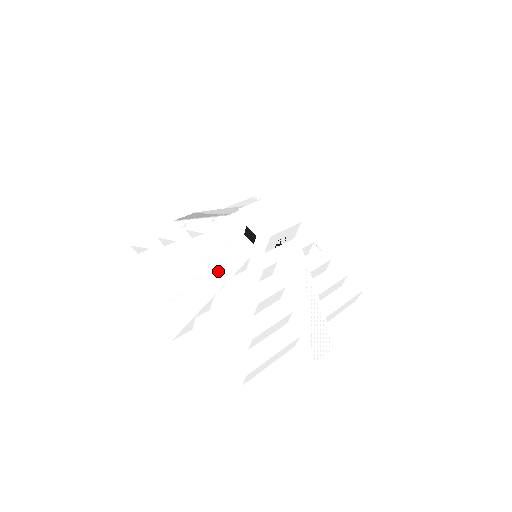
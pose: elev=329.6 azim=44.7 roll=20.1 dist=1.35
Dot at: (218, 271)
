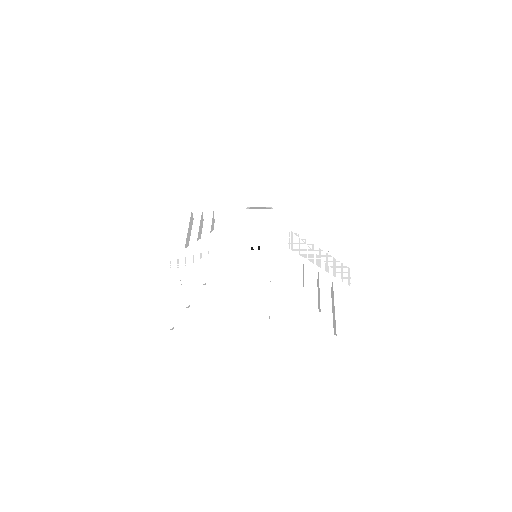
Dot at: (204, 250)
